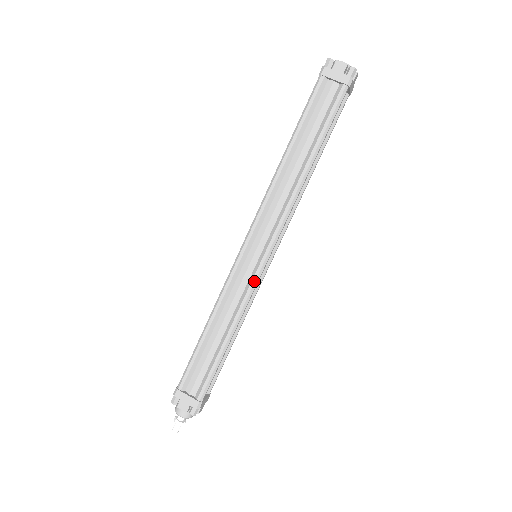
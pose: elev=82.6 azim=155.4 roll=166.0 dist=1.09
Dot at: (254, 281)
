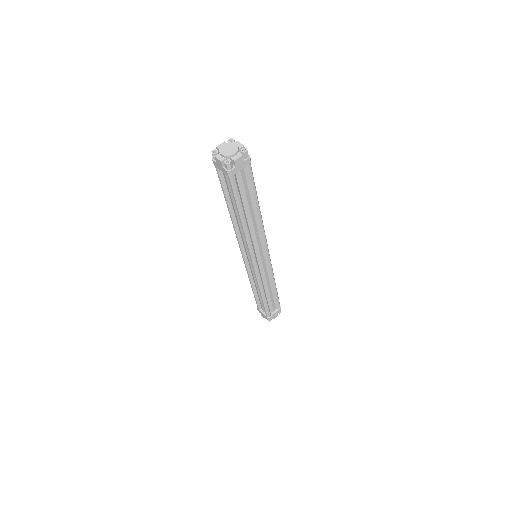
Dot at: (255, 275)
